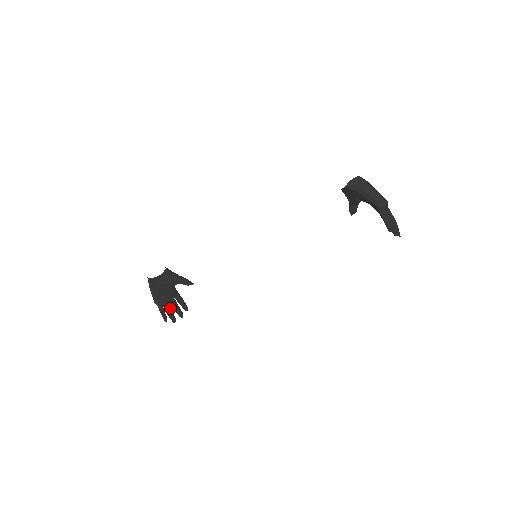
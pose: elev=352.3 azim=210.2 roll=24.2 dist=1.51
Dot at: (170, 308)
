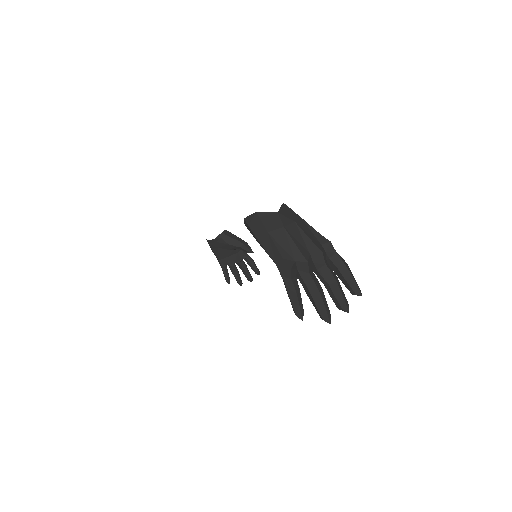
Dot at: (235, 270)
